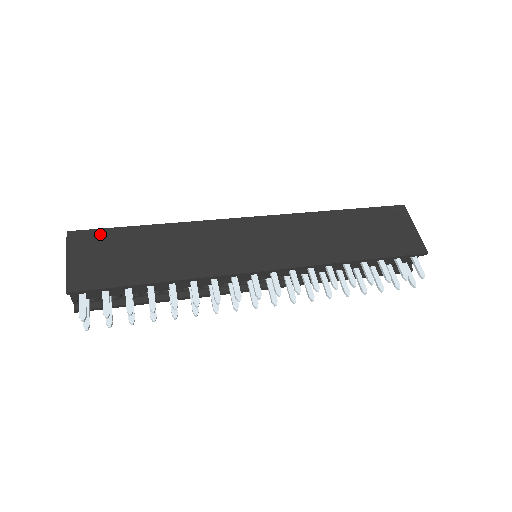
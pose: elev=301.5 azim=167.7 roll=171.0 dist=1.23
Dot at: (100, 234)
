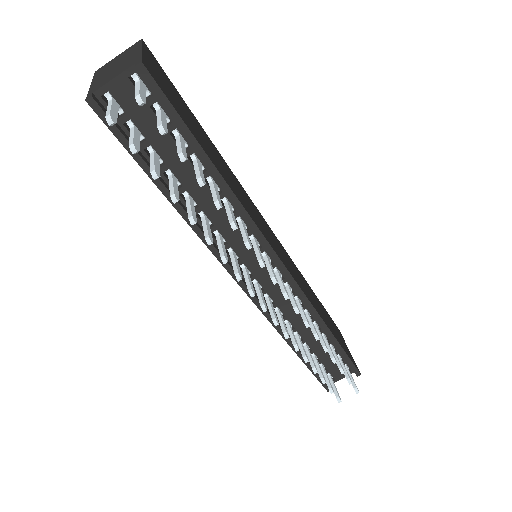
Dot at: (169, 80)
